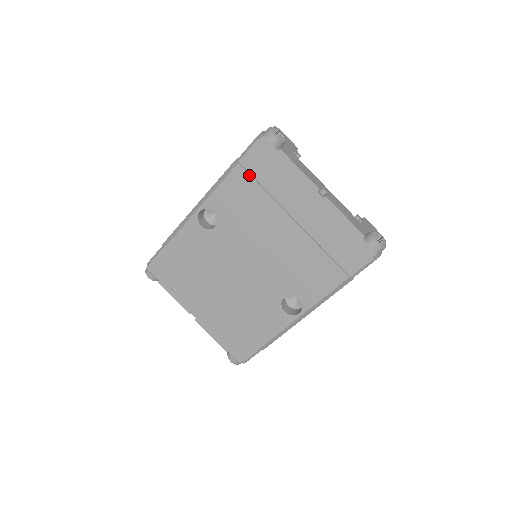
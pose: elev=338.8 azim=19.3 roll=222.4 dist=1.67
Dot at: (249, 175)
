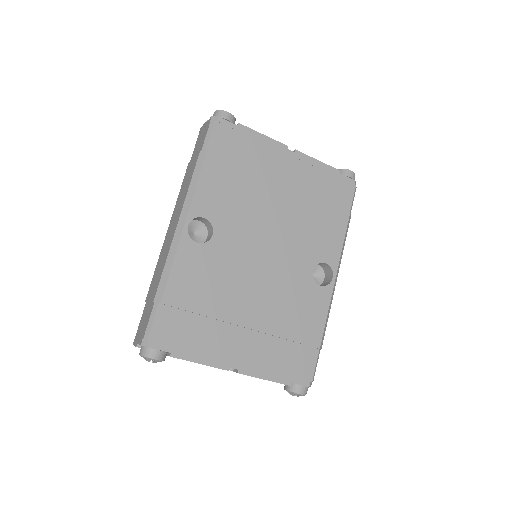
Dot at: (223, 159)
